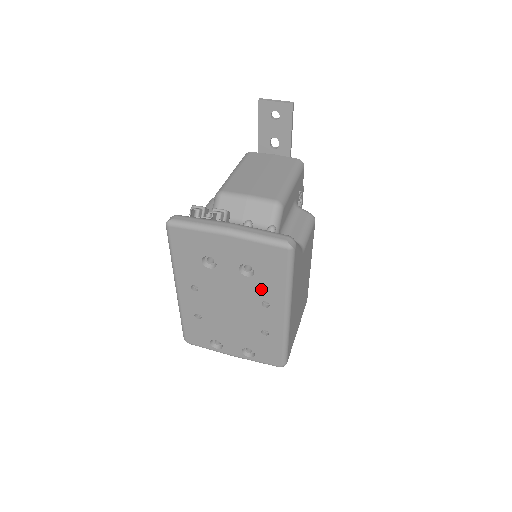
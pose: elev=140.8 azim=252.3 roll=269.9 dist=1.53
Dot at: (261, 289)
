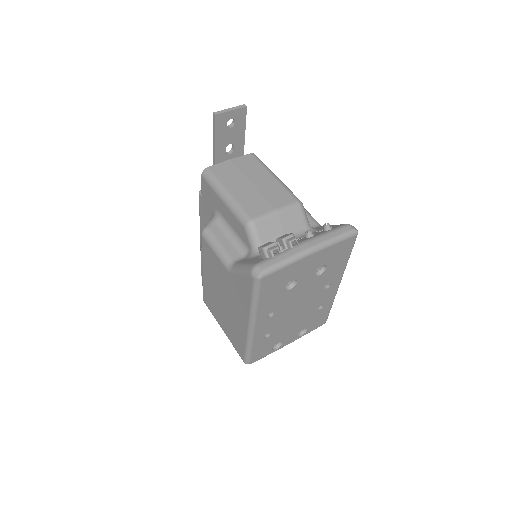
Dot at: (327, 277)
